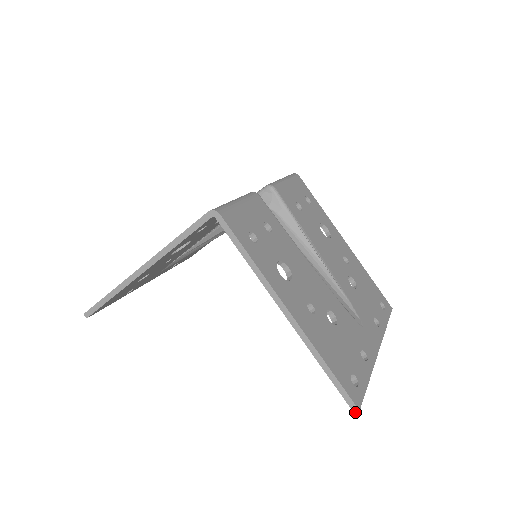
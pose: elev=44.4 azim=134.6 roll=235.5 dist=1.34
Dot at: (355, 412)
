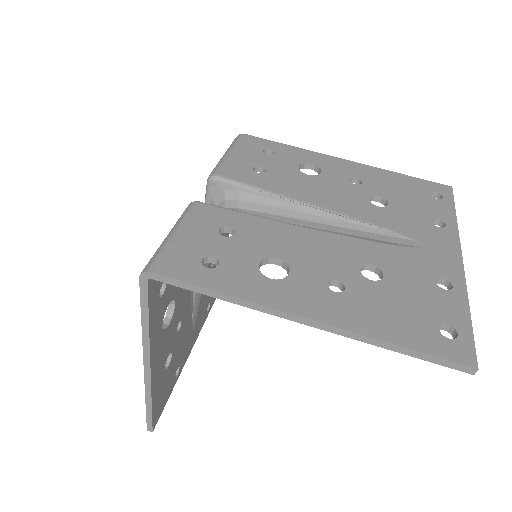
Dot at: (474, 374)
